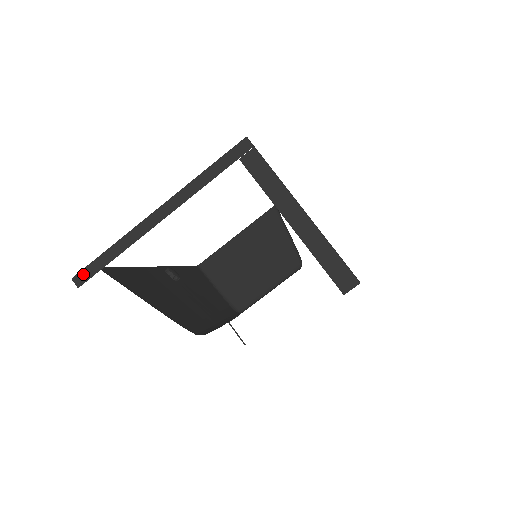
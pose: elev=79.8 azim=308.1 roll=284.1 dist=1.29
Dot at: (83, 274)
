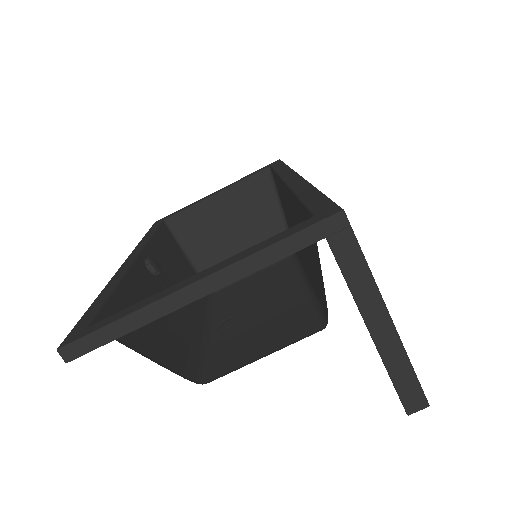
Dot at: (75, 347)
